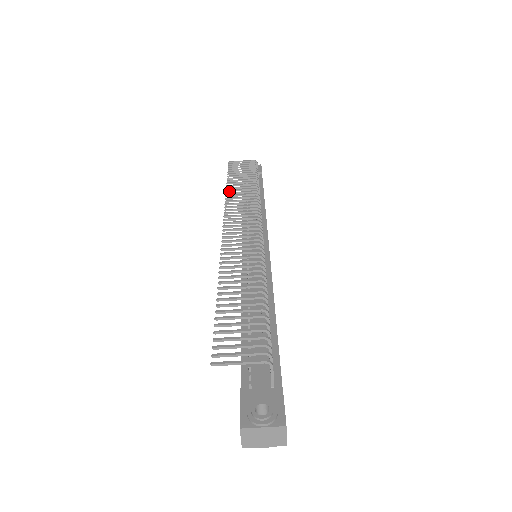
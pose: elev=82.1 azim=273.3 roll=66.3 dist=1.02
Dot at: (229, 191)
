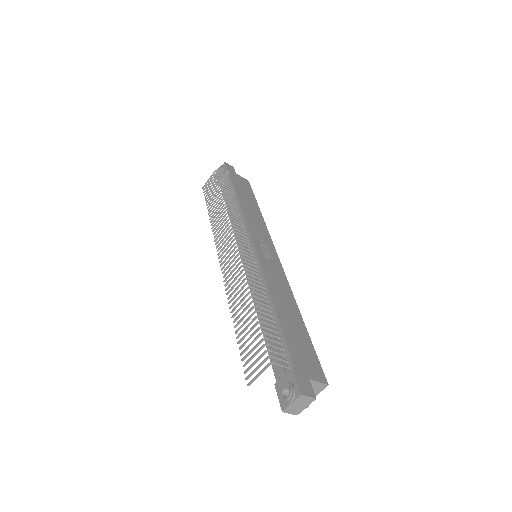
Dot at: (212, 221)
